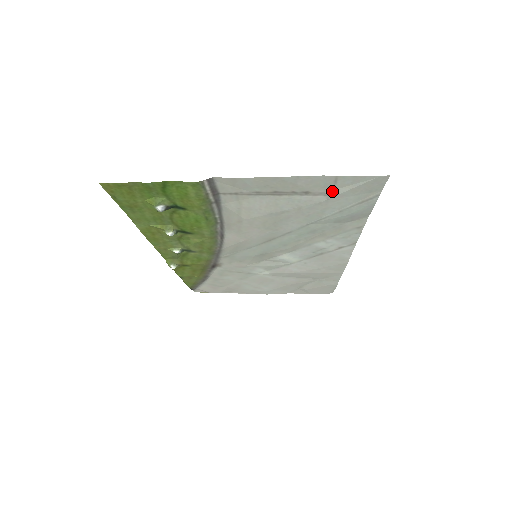
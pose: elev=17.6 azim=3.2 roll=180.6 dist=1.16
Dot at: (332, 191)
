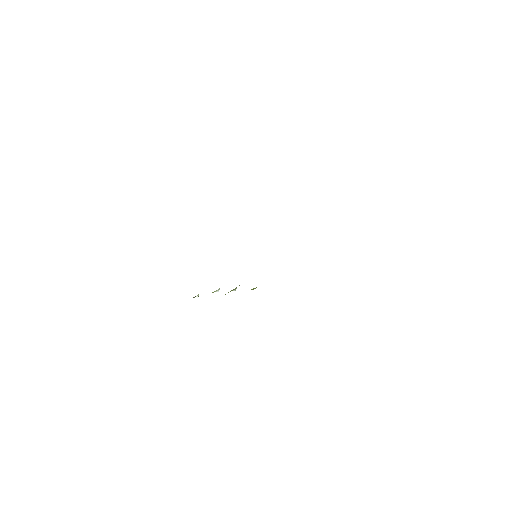
Dot at: occluded
